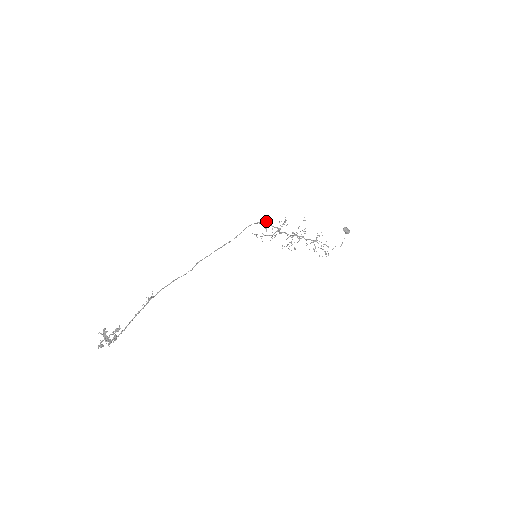
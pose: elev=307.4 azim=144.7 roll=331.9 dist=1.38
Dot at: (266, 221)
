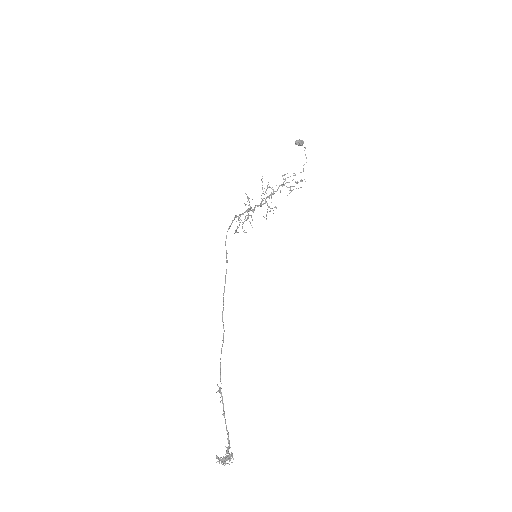
Dot at: (234, 217)
